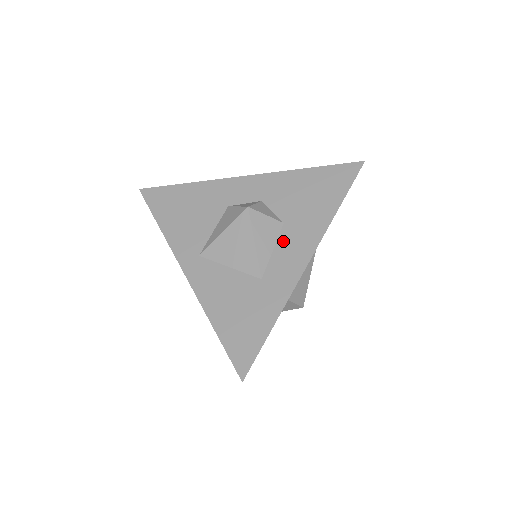
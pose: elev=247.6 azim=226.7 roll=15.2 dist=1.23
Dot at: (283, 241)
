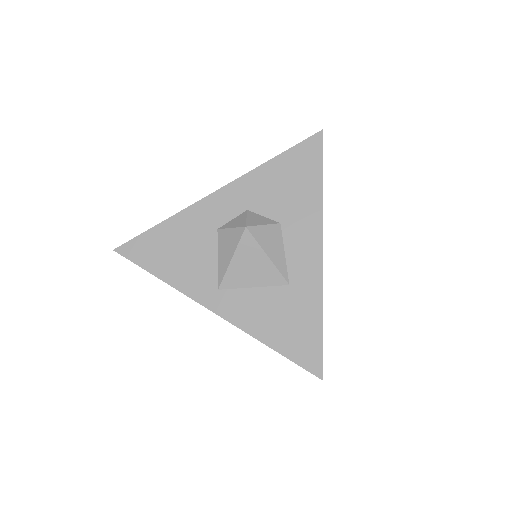
Dot at: (289, 241)
